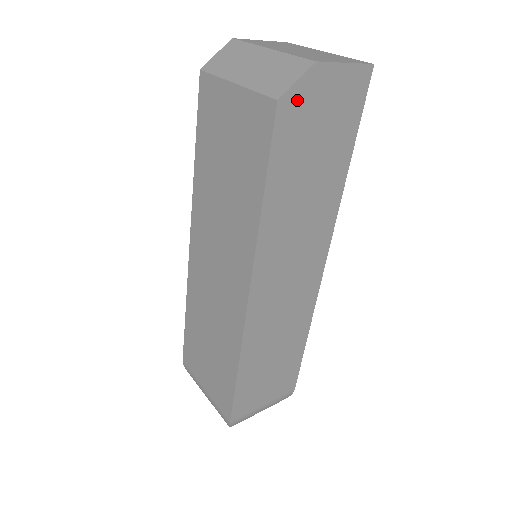
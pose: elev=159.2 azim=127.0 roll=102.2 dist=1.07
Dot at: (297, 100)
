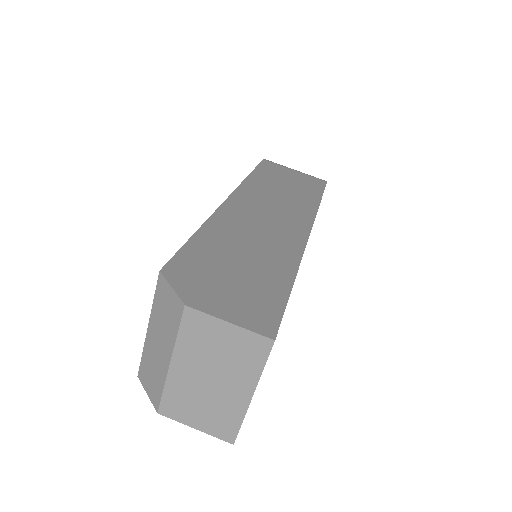
Dot at: occluded
